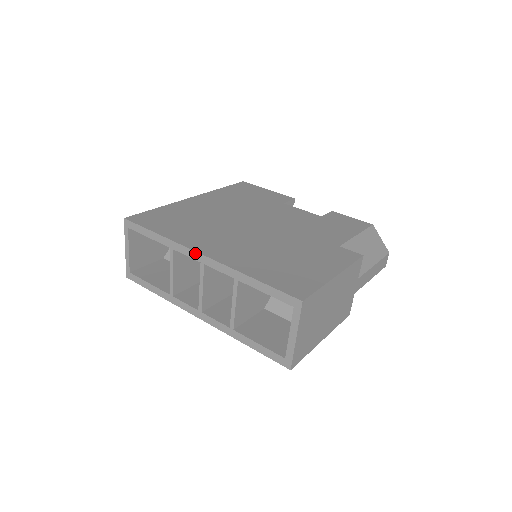
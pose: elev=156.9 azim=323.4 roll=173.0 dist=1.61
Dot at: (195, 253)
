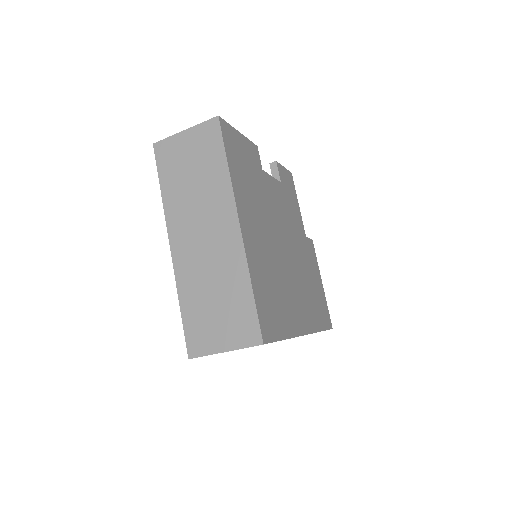
Dot at: occluded
